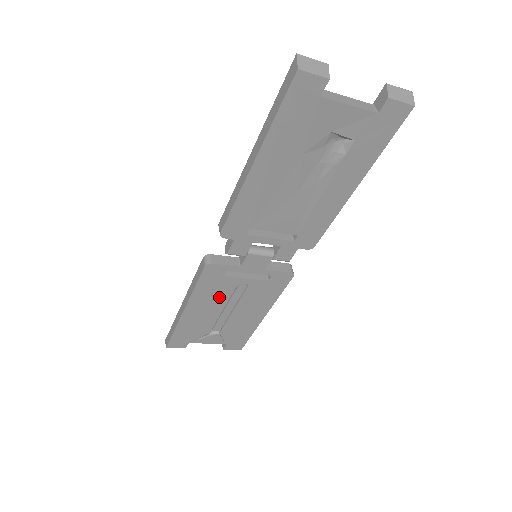
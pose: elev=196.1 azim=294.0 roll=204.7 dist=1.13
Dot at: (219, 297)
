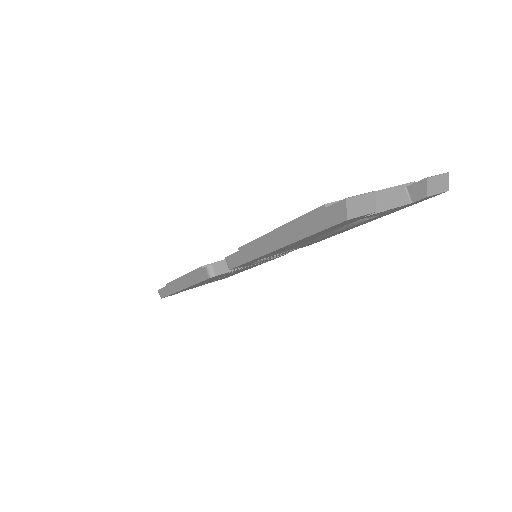
Dot at: occluded
